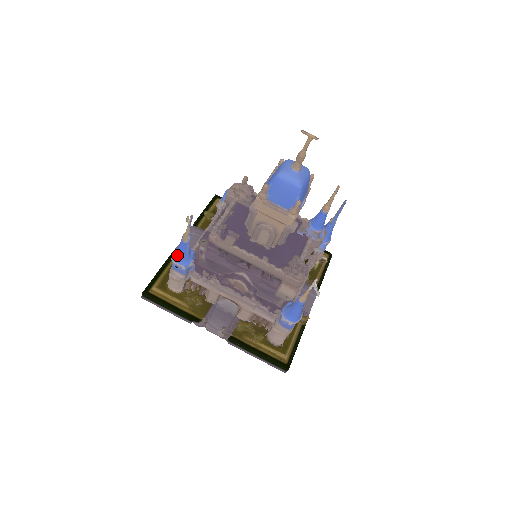
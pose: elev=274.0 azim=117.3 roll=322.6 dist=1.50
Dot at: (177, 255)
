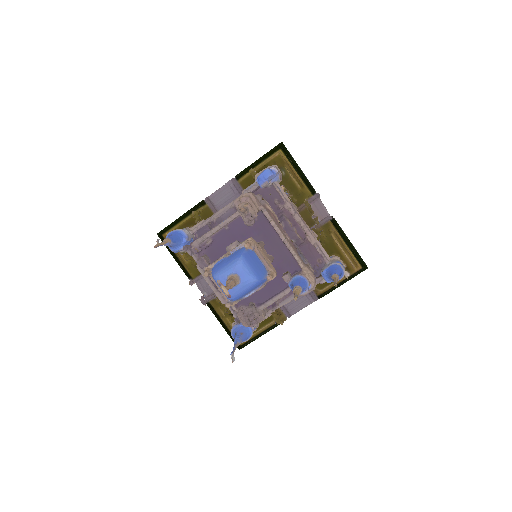
Dot at: occluded
